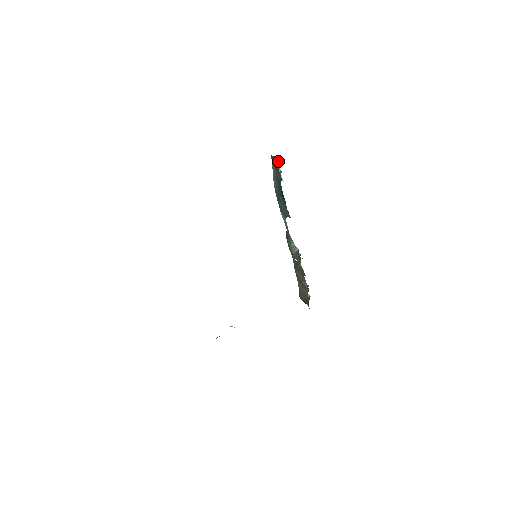
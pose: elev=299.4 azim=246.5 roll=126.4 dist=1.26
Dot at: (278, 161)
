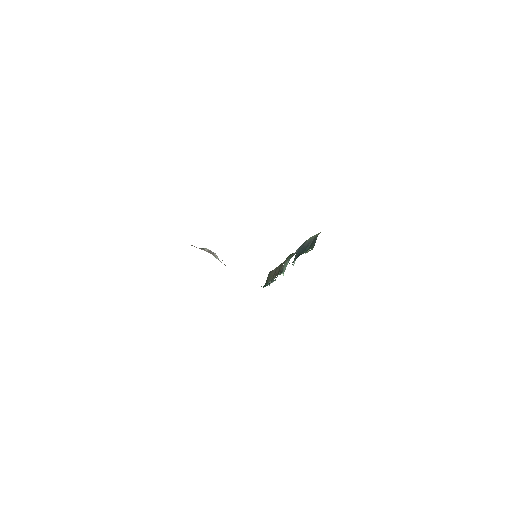
Dot at: (313, 247)
